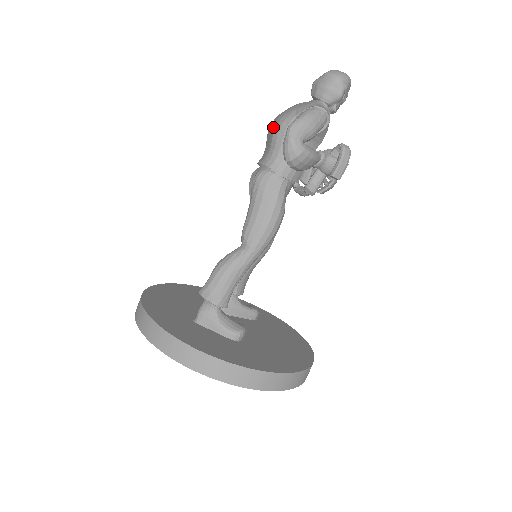
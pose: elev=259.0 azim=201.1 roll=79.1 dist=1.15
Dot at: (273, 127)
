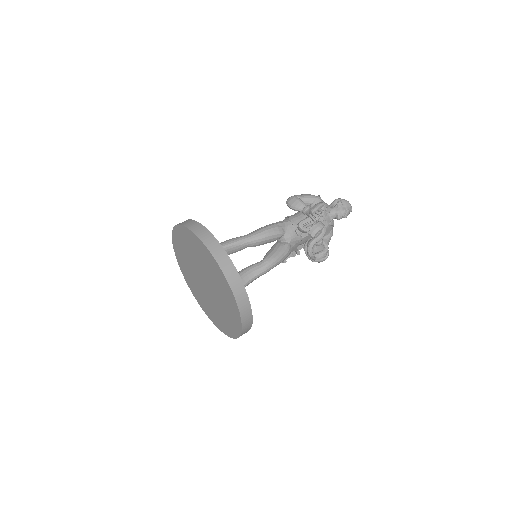
Dot at: occluded
